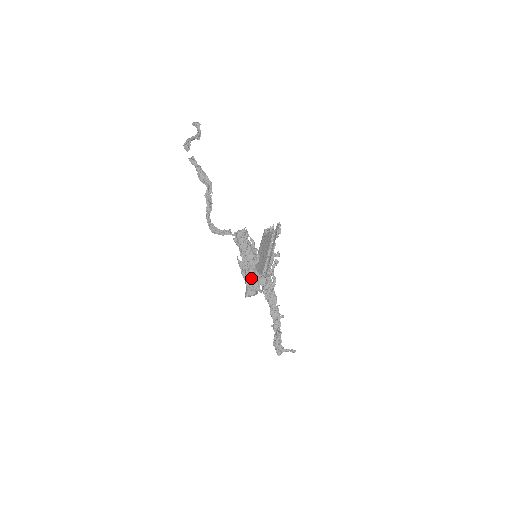
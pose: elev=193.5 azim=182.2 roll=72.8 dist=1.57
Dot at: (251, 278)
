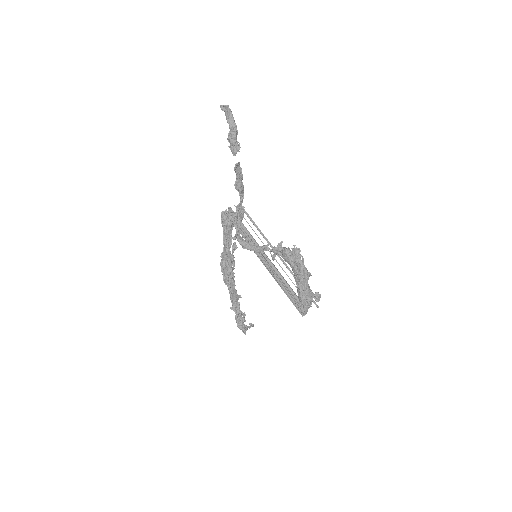
Dot at: (311, 298)
